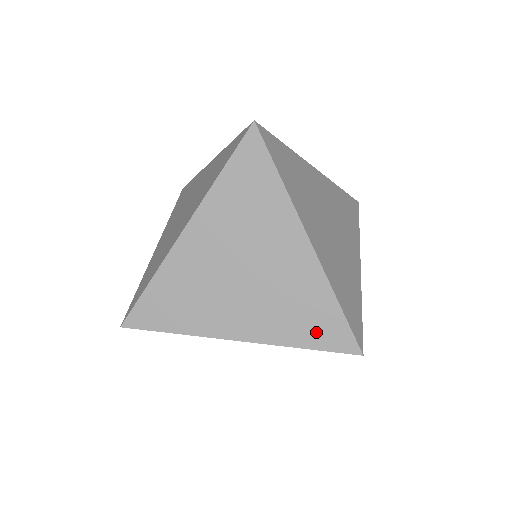
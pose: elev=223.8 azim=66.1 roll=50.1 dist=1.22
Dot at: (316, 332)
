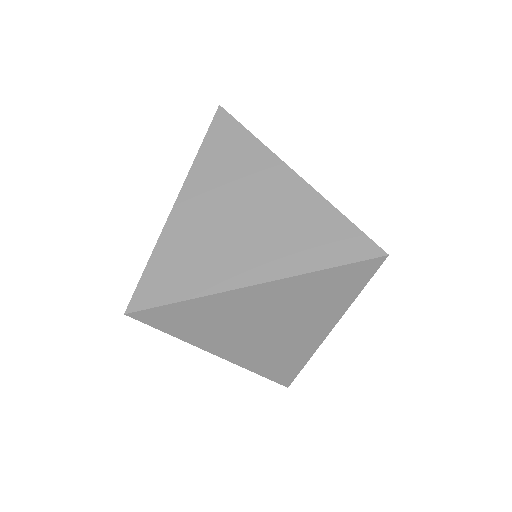
Dot at: (331, 248)
